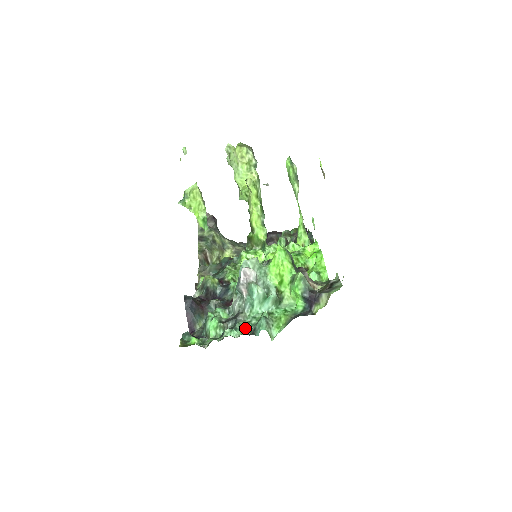
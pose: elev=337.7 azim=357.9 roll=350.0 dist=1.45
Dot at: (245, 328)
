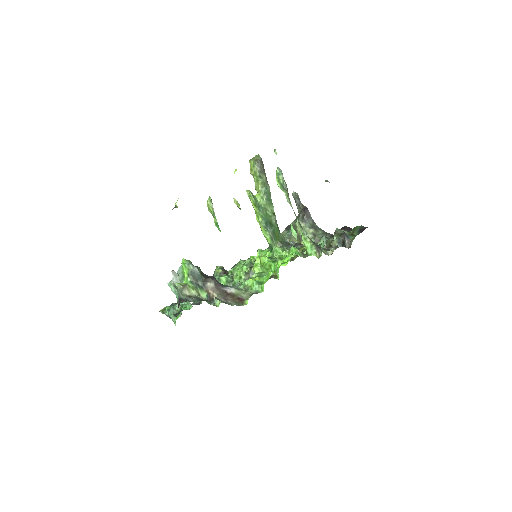
Dot at: occluded
